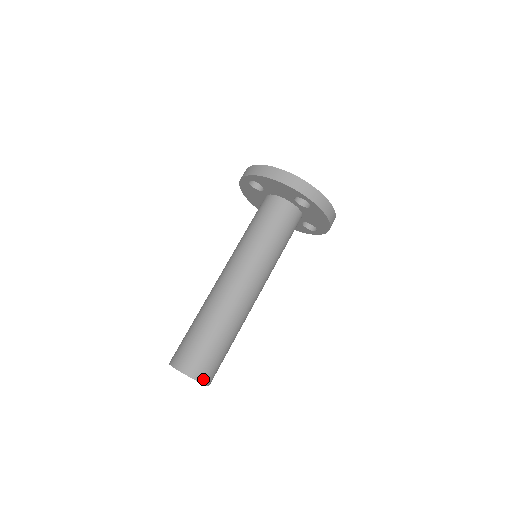
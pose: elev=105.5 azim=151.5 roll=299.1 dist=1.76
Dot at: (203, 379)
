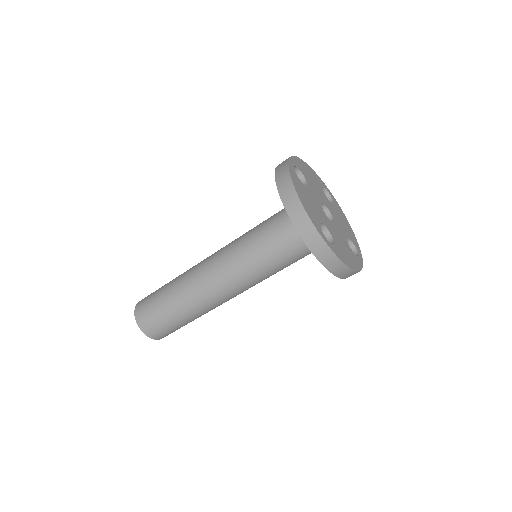
Dot at: (151, 335)
